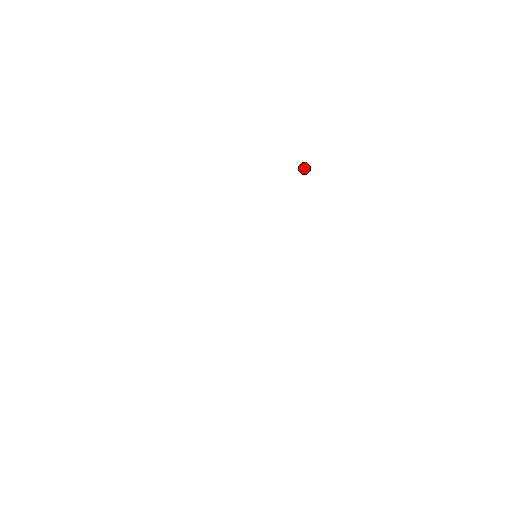
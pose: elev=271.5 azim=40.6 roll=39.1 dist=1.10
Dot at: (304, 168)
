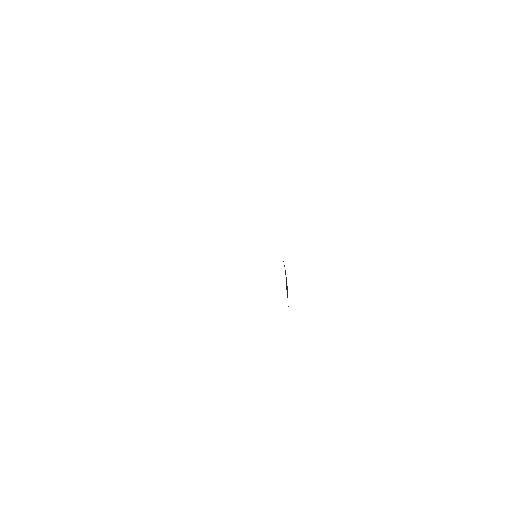
Dot at: occluded
